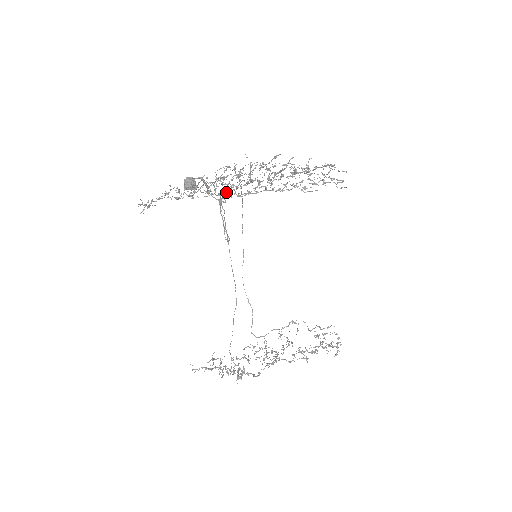
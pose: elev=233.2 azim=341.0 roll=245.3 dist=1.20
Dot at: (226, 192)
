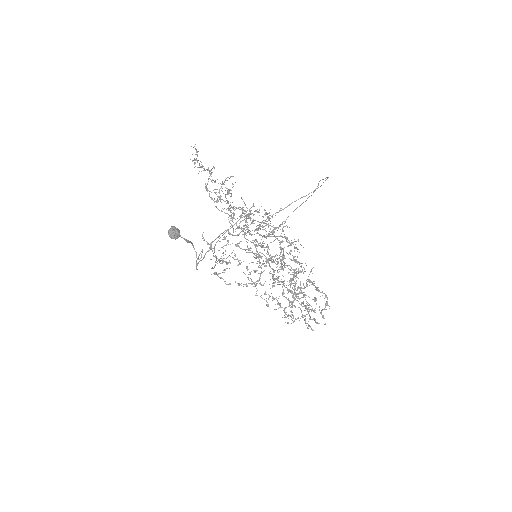
Dot at: occluded
